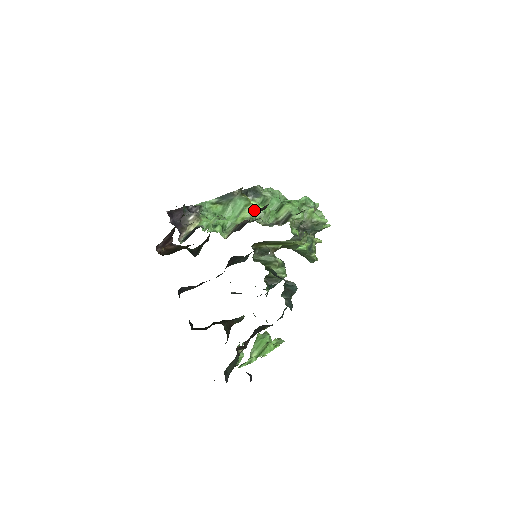
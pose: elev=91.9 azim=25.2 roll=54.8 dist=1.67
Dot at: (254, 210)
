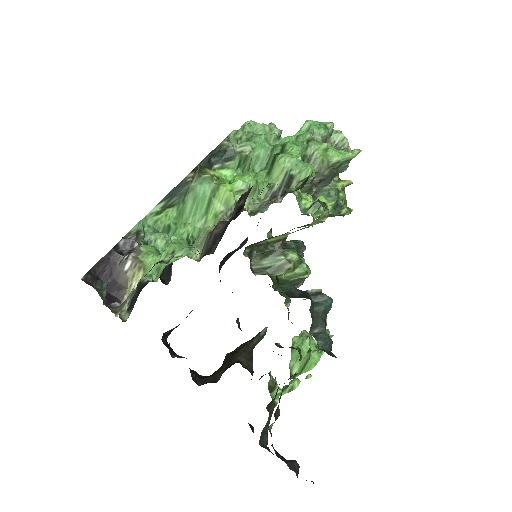
Dot at: (229, 195)
